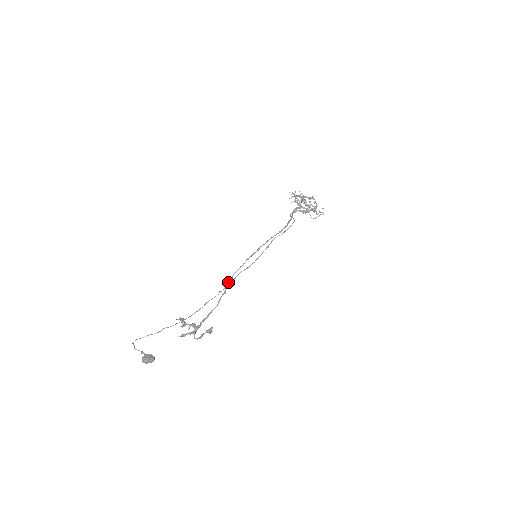
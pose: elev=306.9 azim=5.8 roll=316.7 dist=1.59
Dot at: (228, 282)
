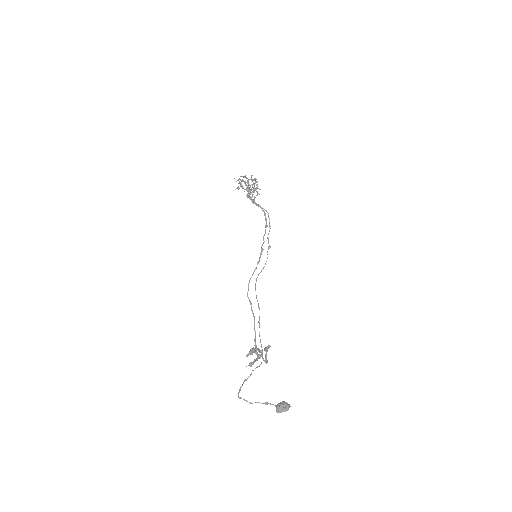
Dot at: occluded
